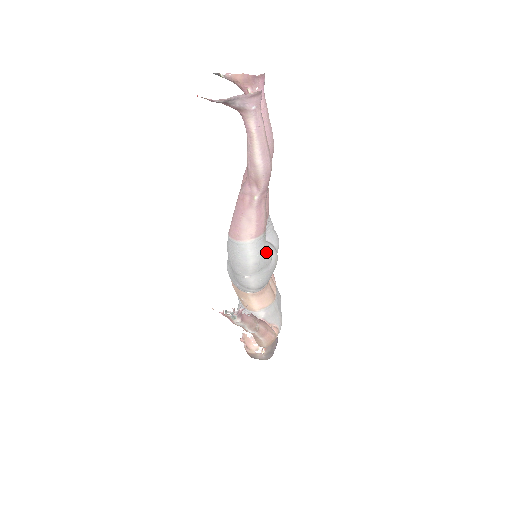
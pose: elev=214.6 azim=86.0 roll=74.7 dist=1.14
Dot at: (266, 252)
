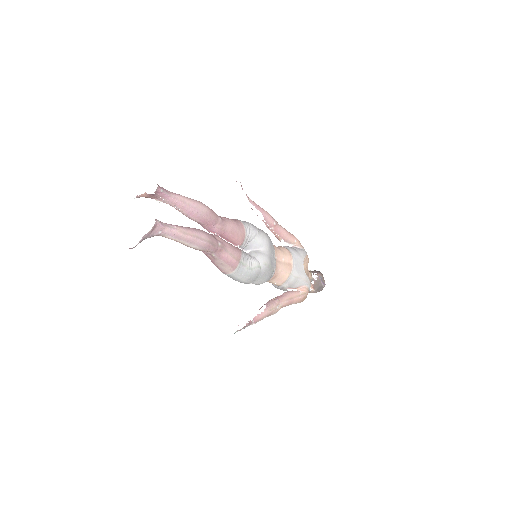
Dot at: (251, 269)
